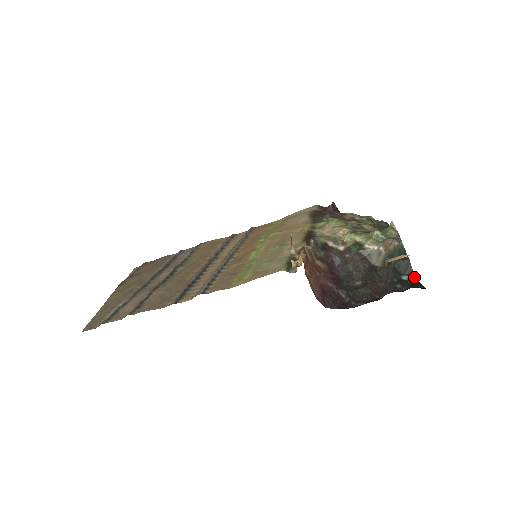
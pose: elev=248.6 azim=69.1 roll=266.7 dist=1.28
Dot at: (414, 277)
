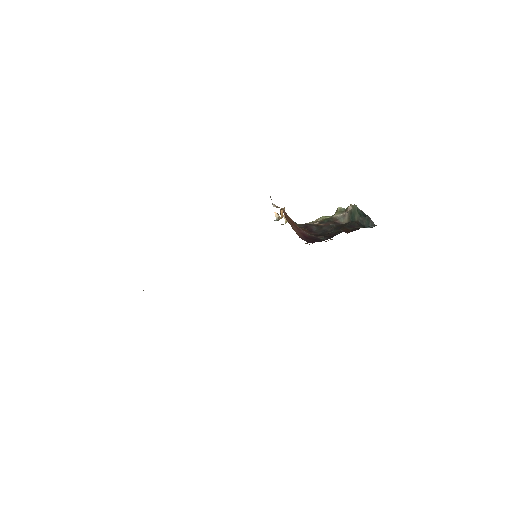
Dot at: occluded
